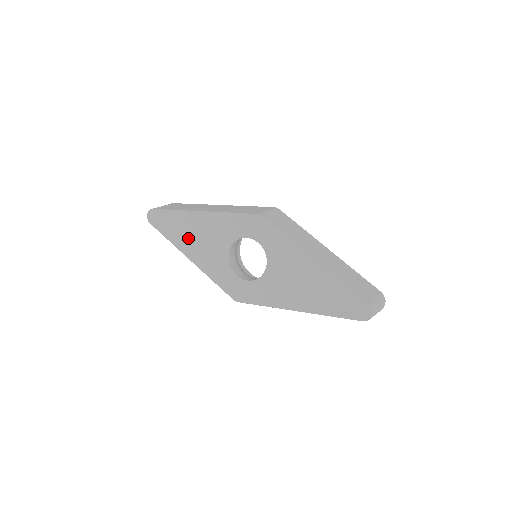
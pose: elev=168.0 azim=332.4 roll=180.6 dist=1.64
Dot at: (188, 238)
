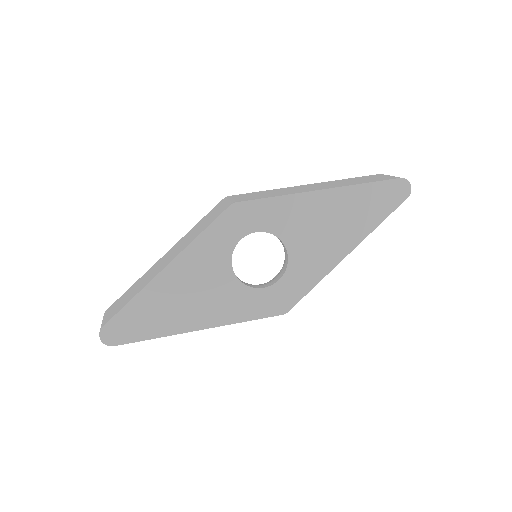
Dot at: (176, 310)
